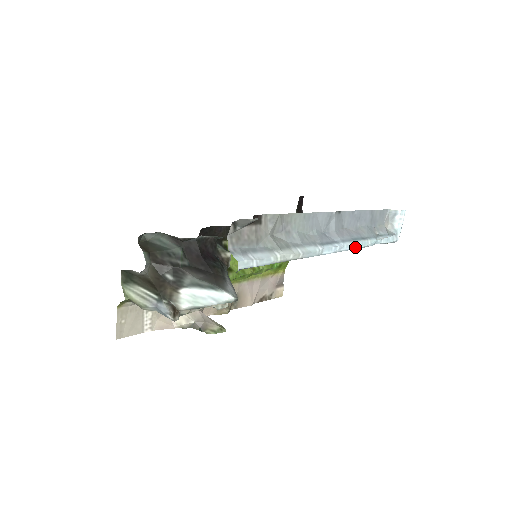
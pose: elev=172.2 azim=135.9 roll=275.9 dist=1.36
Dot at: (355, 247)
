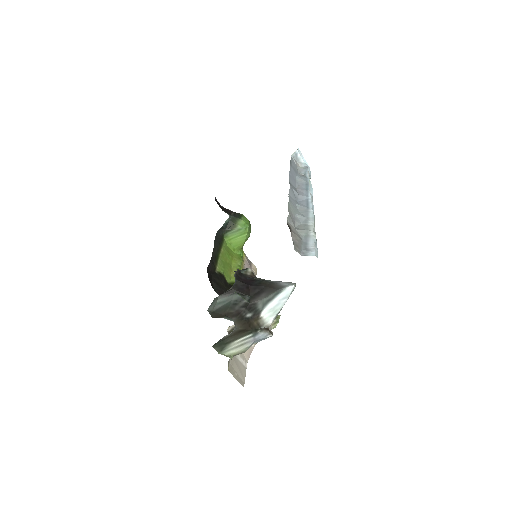
Dot at: (312, 193)
